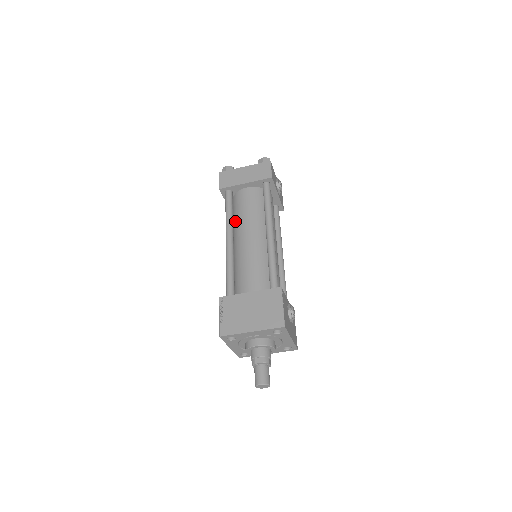
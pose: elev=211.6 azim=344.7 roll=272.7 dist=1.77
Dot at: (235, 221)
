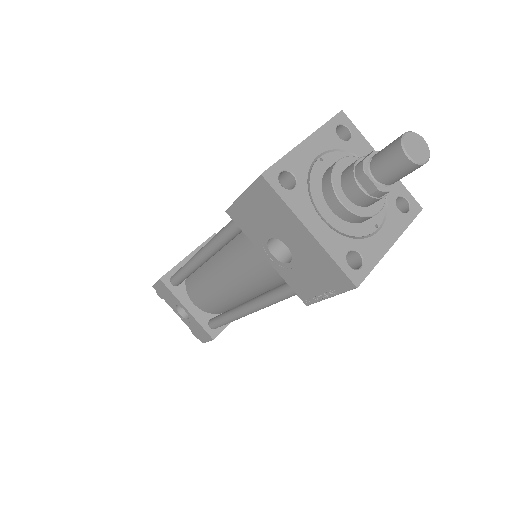
Dot at: (200, 268)
